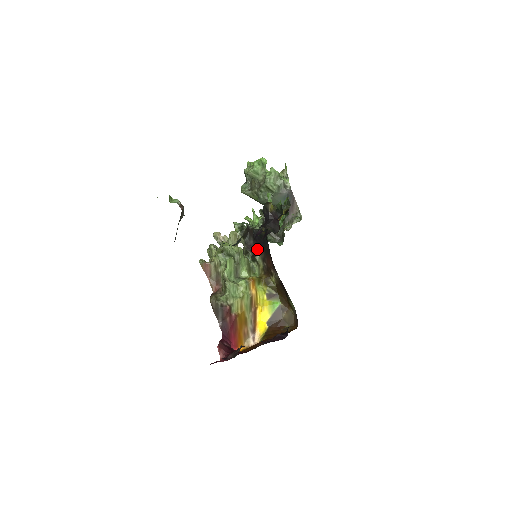
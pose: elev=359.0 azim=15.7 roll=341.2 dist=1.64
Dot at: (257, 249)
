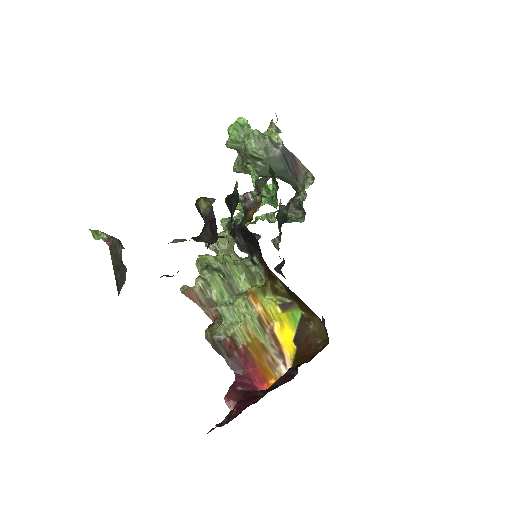
Dot at: (251, 248)
